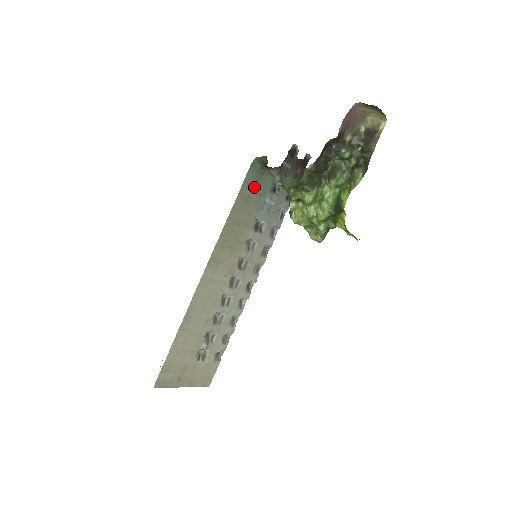
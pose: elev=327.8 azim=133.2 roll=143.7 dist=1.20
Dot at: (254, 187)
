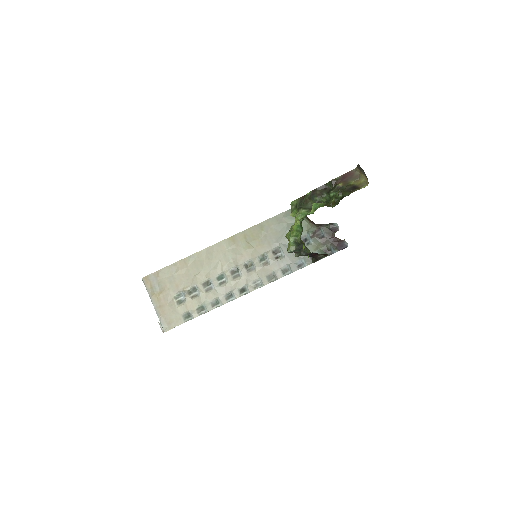
Dot at: (290, 223)
